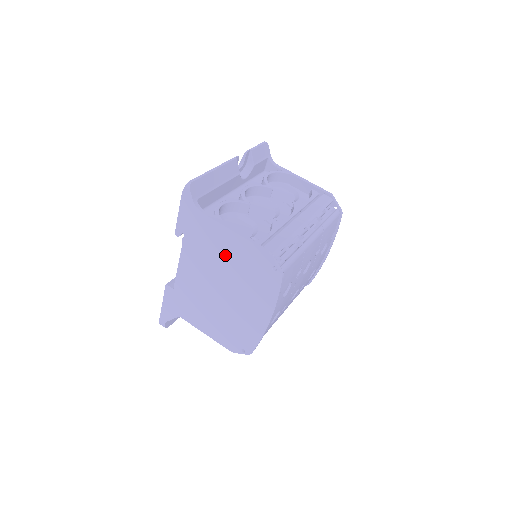
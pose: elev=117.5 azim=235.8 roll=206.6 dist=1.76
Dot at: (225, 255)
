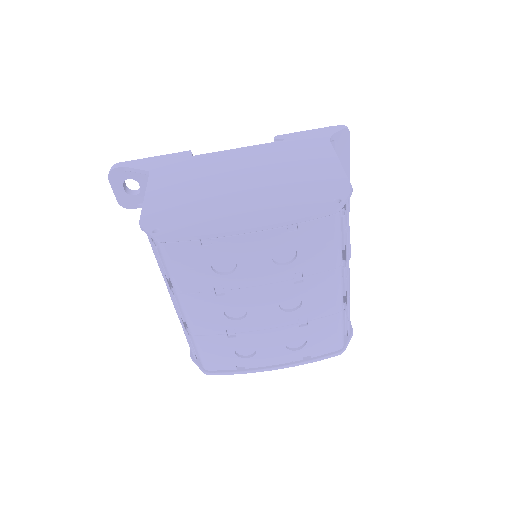
Dot at: (299, 168)
